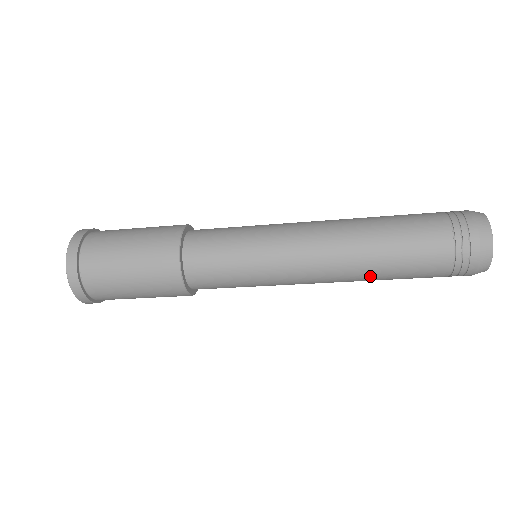
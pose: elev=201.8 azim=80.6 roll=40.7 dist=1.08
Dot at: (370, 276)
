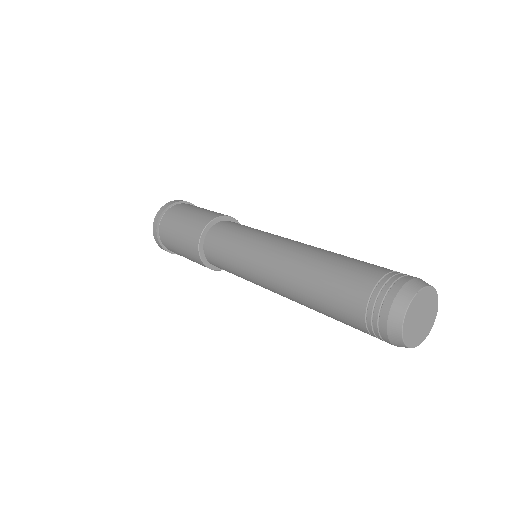
Dot at: occluded
